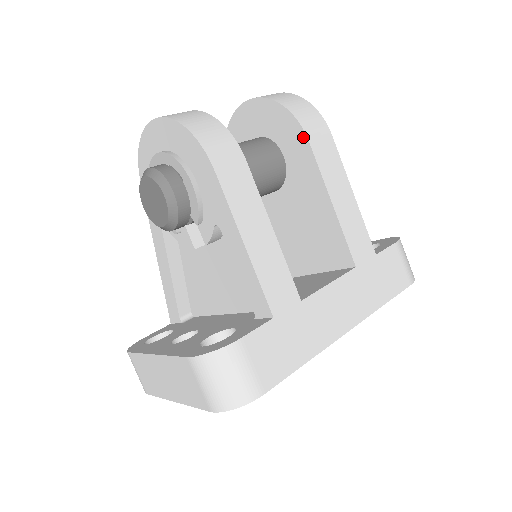
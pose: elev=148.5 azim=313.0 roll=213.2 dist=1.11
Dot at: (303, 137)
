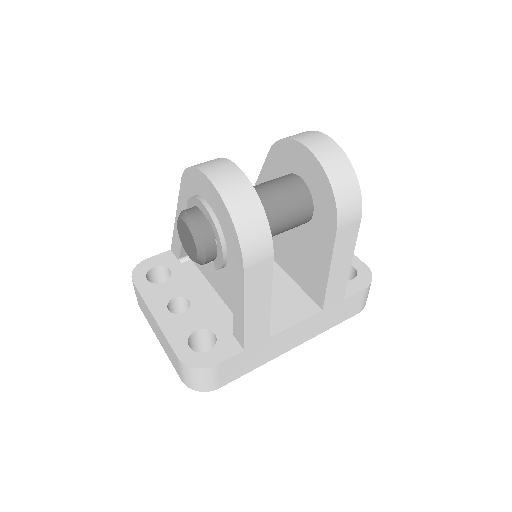
Dot at: (334, 223)
